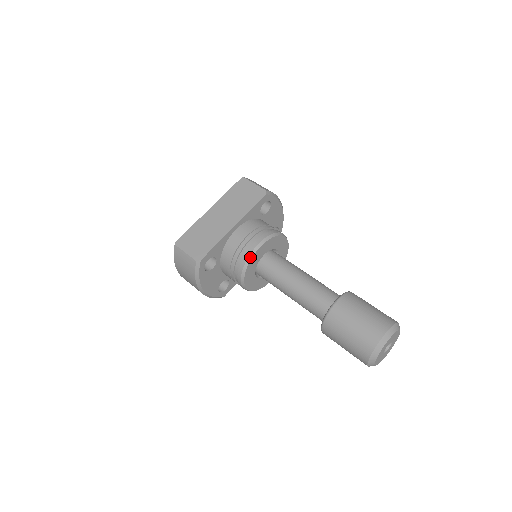
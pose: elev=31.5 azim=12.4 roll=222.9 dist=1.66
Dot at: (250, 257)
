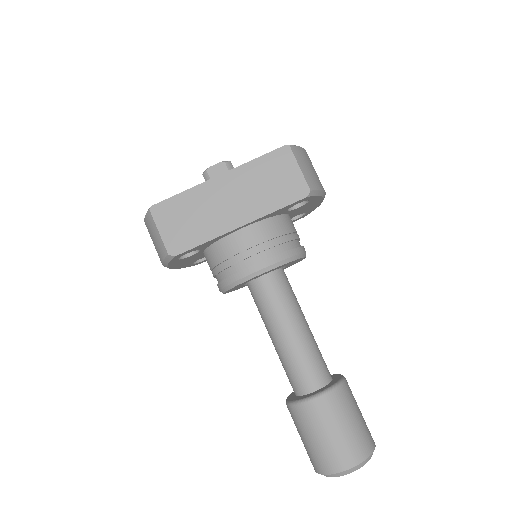
Dot at: (242, 280)
